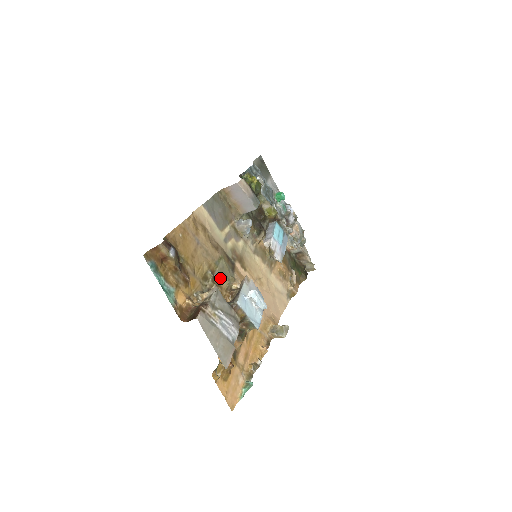
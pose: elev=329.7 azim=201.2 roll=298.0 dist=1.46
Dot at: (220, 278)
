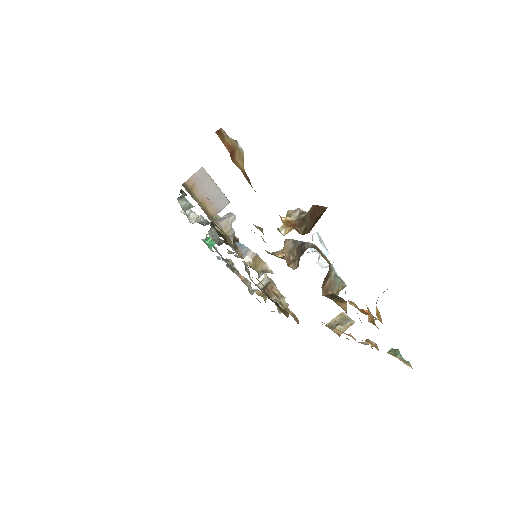
Dot at: occluded
